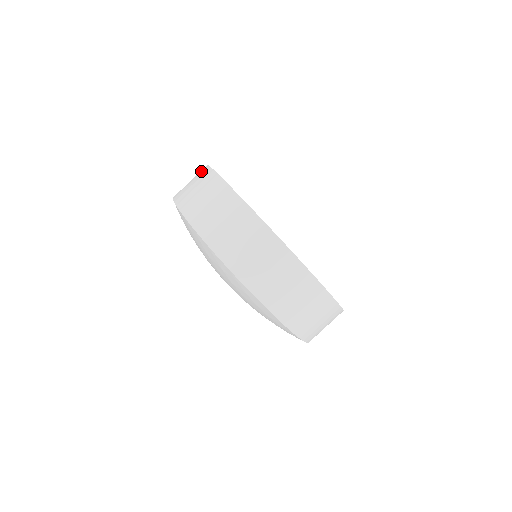
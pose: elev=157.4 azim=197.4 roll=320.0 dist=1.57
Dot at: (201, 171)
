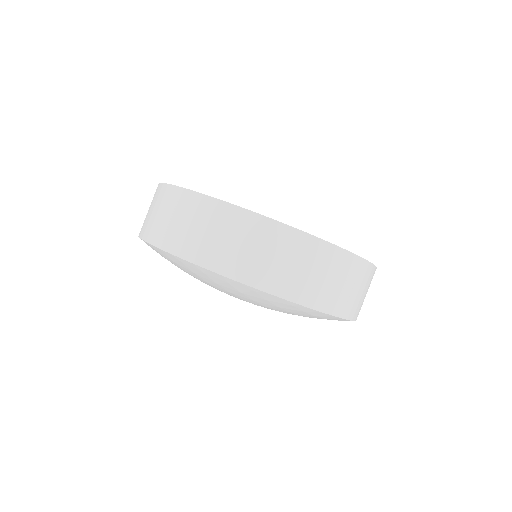
Dot at: (166, 196)
